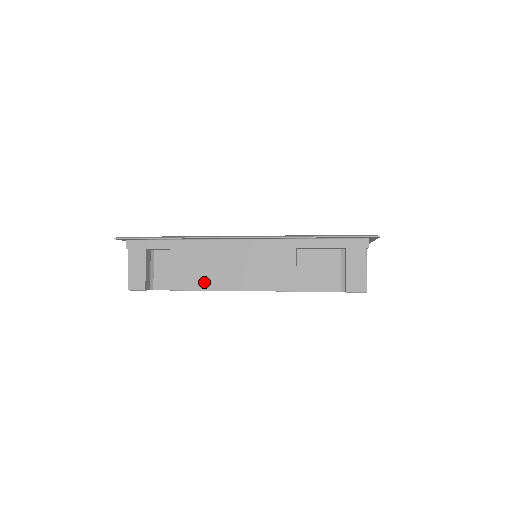
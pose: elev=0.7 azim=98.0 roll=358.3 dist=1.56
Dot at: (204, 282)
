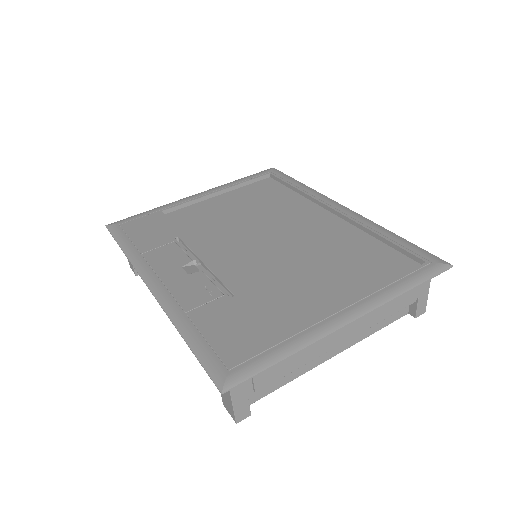
Dot at: occluded
